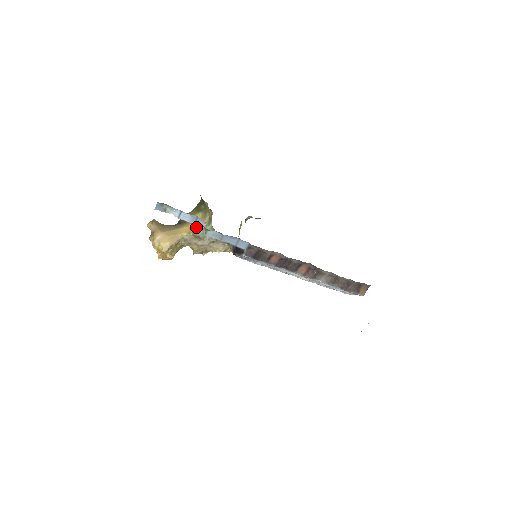
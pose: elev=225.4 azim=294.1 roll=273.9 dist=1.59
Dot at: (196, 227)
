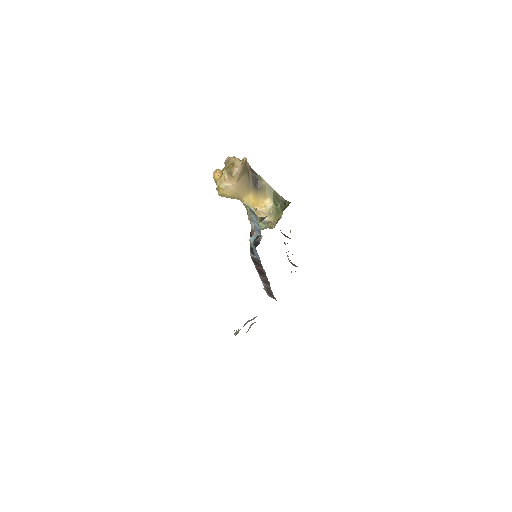
Dot at: (256, 211)
